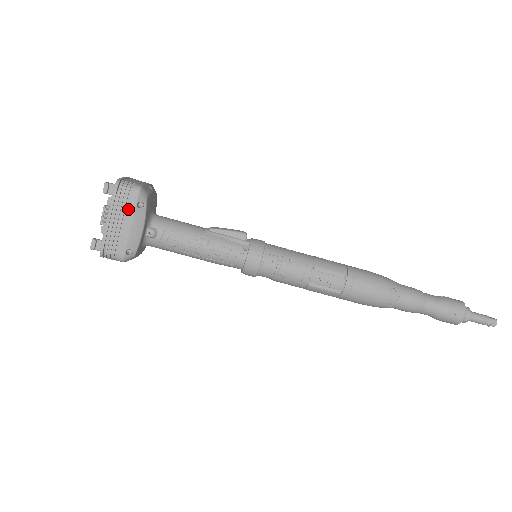
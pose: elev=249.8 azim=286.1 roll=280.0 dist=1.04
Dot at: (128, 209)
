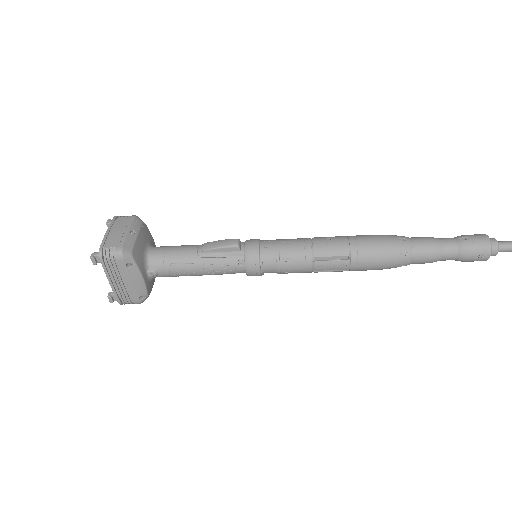
Dot at: (121, 271)
